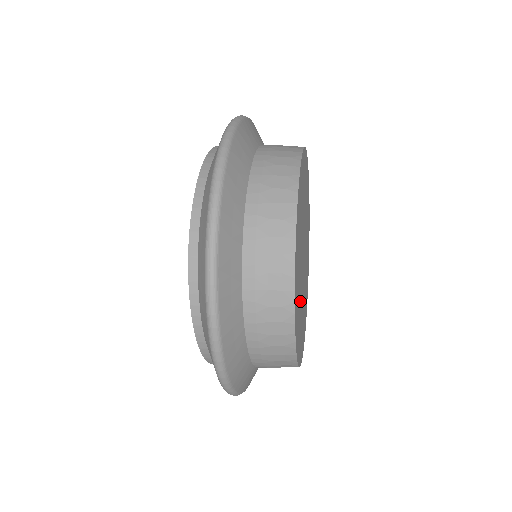
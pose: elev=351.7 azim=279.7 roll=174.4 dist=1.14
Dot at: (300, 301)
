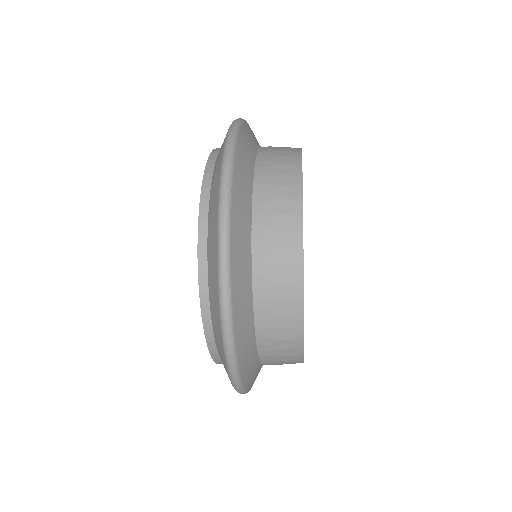
Dot at: occluded
